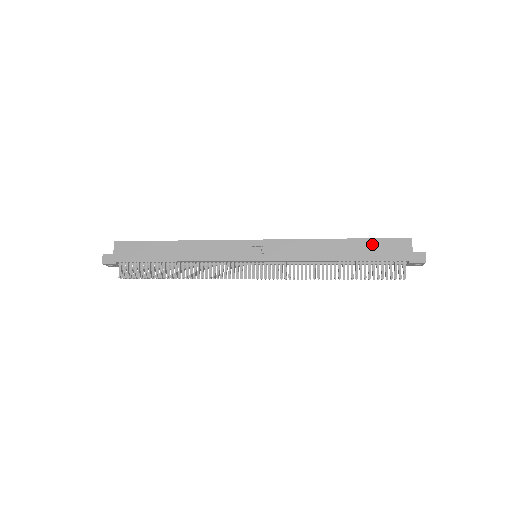
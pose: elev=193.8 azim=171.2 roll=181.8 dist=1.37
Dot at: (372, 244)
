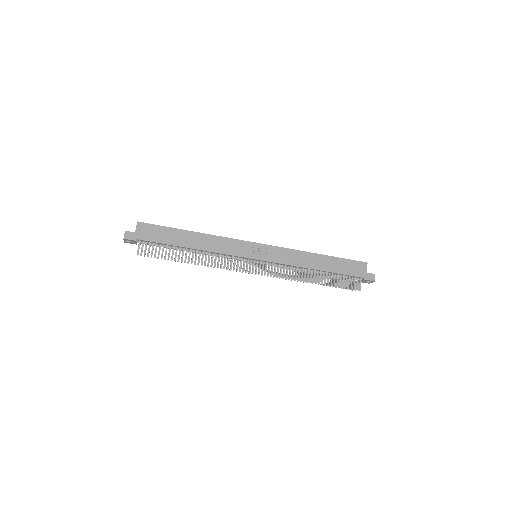
Dot at: (342, 262)
